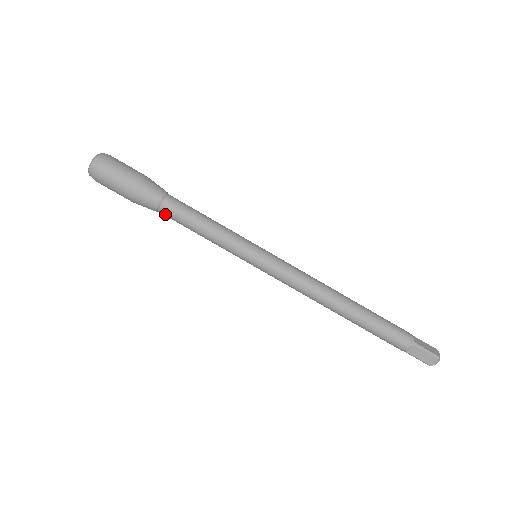
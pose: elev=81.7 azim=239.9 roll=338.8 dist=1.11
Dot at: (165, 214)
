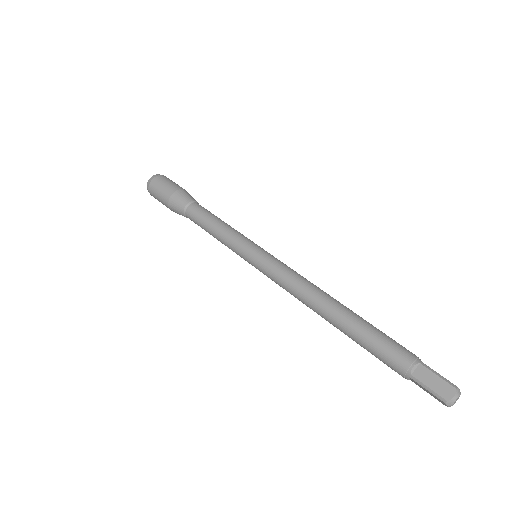
Dot at: (190, 213)
